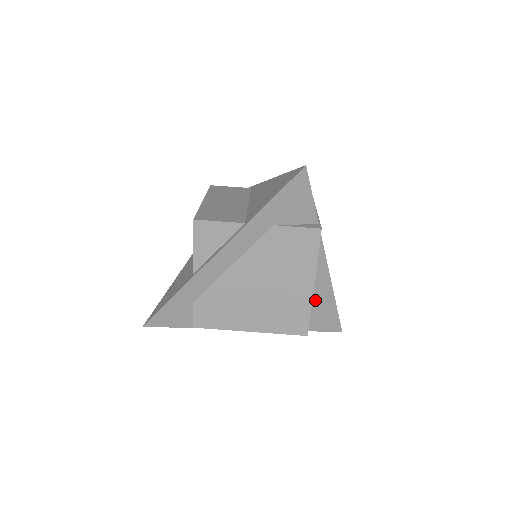
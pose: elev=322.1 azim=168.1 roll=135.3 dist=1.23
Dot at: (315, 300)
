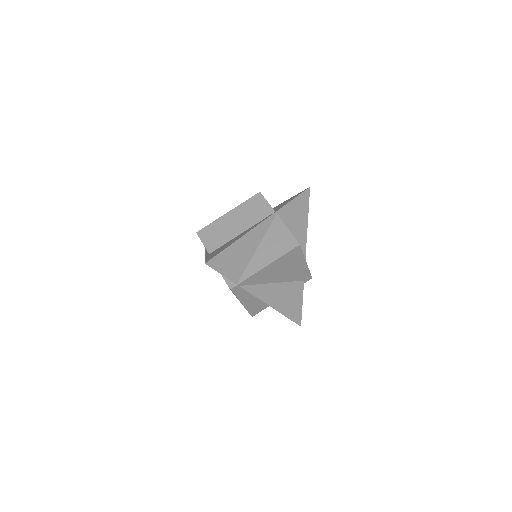
Dot at: occluded
